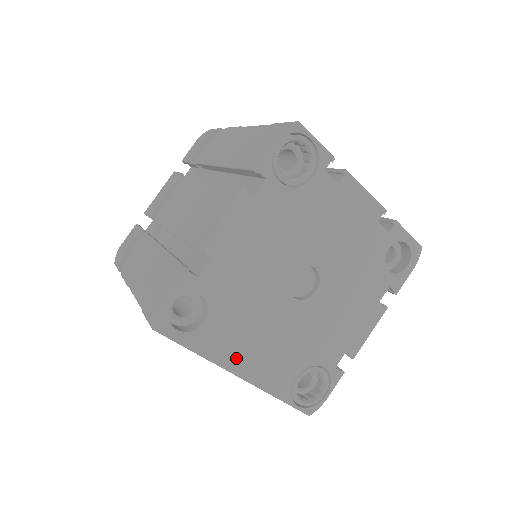
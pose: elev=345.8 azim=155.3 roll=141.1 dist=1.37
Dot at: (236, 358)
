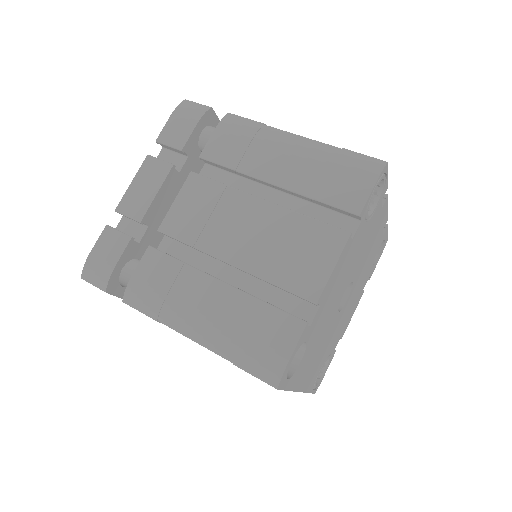
Dot at: (303, 378)
